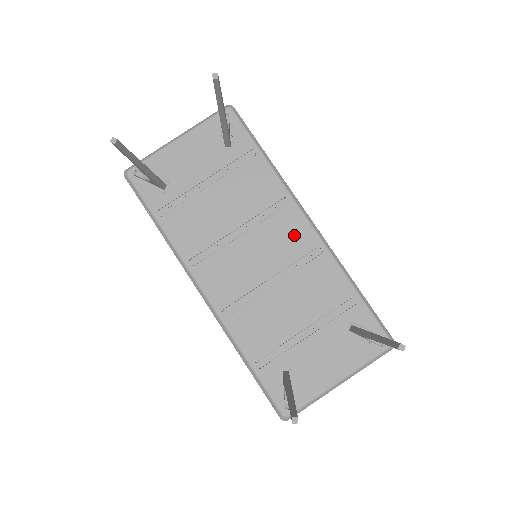
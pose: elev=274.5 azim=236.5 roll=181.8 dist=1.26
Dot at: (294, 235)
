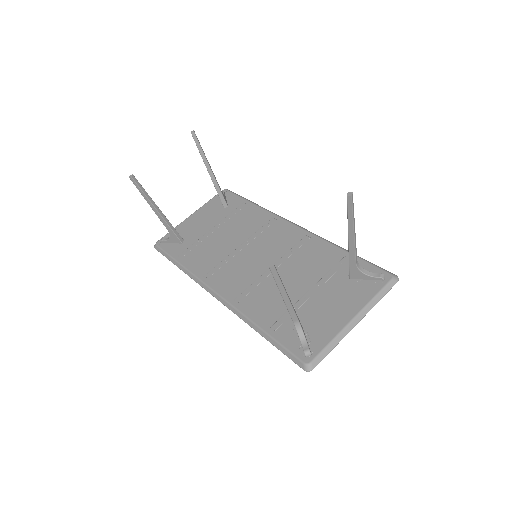
Dot at: (284, 235)
